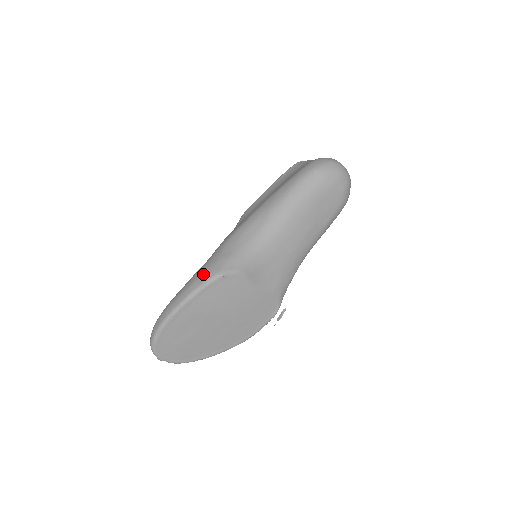
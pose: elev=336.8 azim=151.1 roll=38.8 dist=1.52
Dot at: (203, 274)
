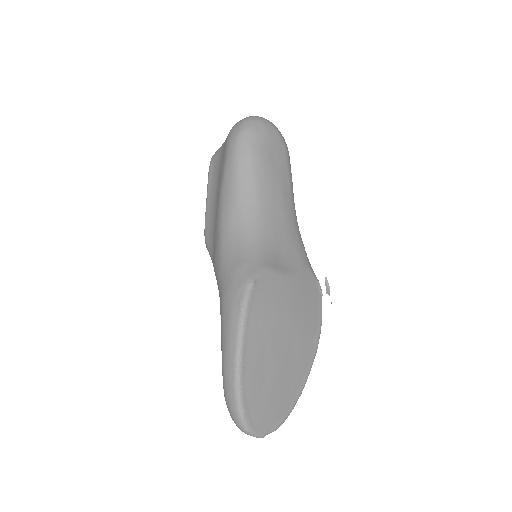
Dot at: (232, 301)
